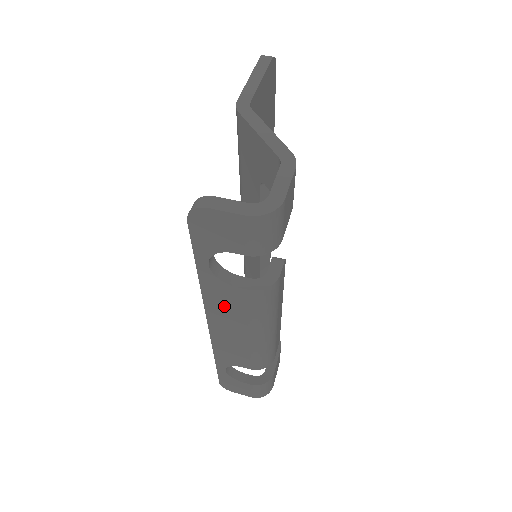
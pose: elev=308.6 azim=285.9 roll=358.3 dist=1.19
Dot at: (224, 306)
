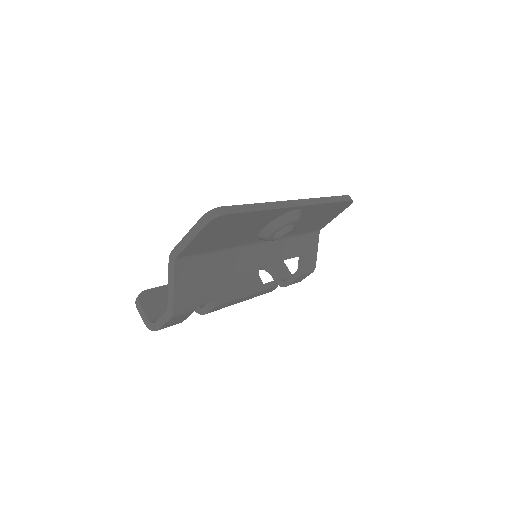
Dot at: occluded
